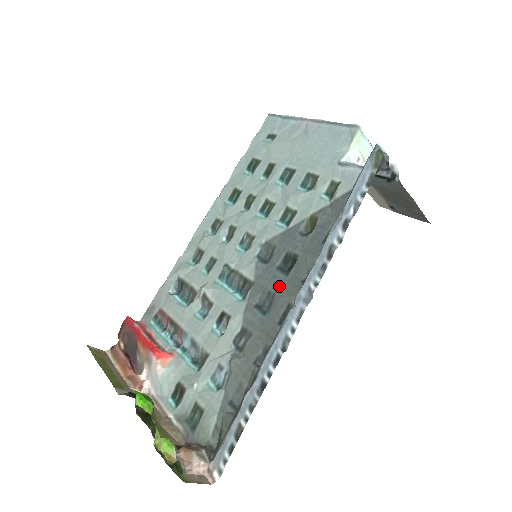
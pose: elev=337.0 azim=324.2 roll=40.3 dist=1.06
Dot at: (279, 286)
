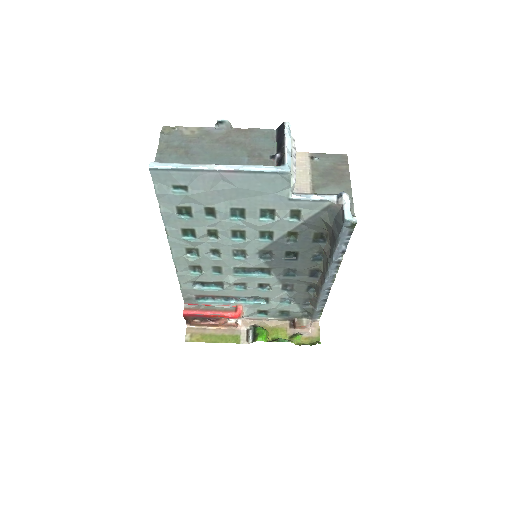
Dot at: (295, 266)
